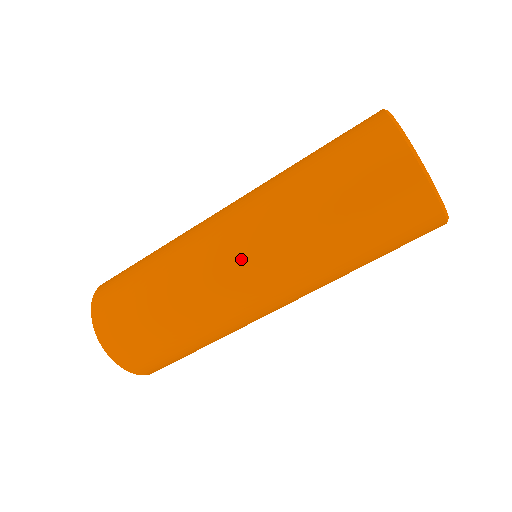
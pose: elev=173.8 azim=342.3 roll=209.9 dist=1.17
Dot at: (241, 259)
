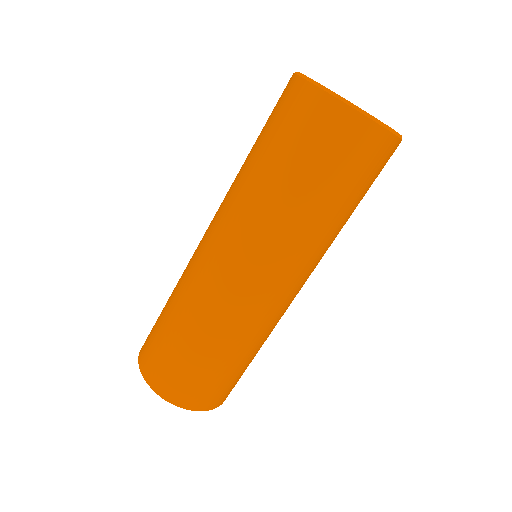
Dot at: (289, 287)
